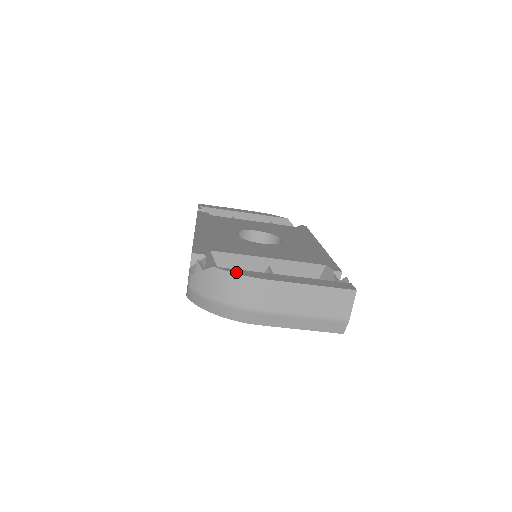
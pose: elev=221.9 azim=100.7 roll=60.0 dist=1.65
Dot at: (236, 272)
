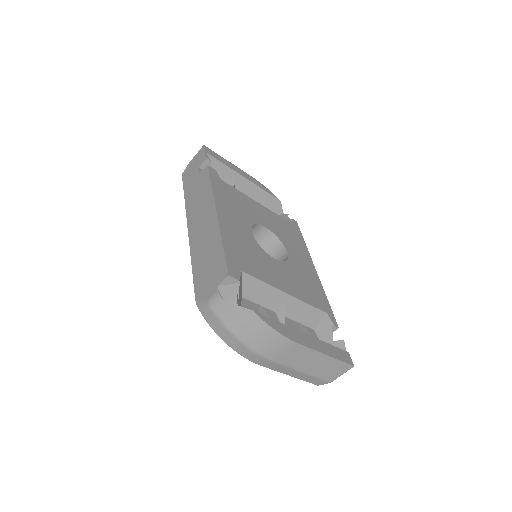
Dot at: (272, 325)
